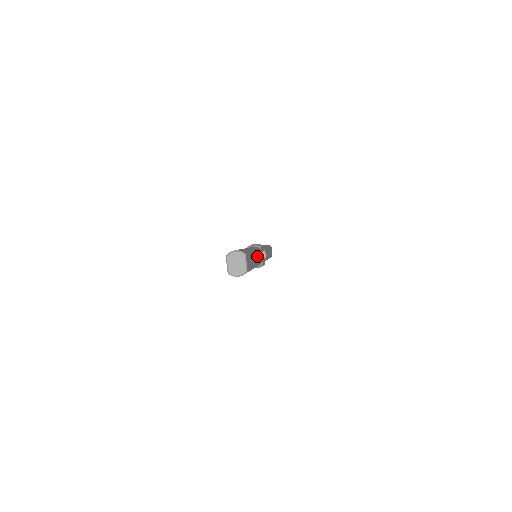
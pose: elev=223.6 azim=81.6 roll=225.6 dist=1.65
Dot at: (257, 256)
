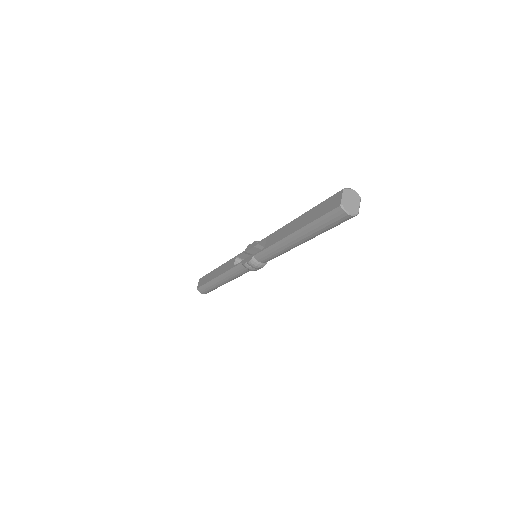
Dot at: occluded
